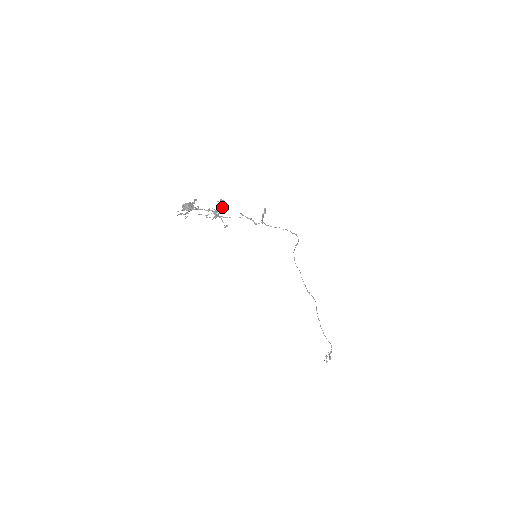
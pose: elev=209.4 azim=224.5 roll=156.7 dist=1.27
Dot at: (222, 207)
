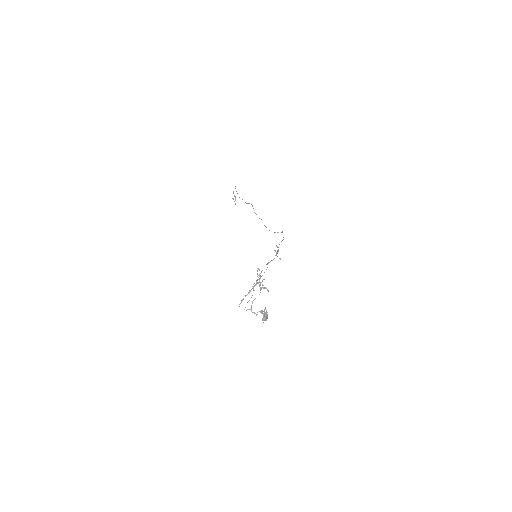
Dot at: occluded
